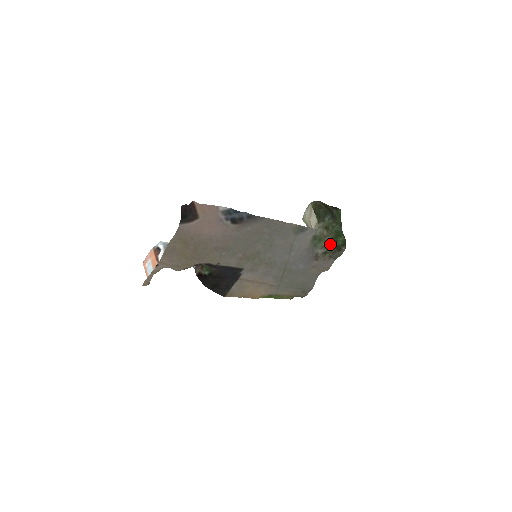
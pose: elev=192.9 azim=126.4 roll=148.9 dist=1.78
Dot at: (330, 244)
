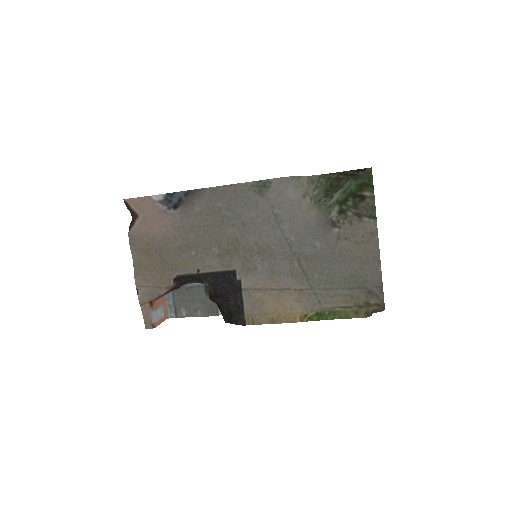
Dot at: (339, 196)
